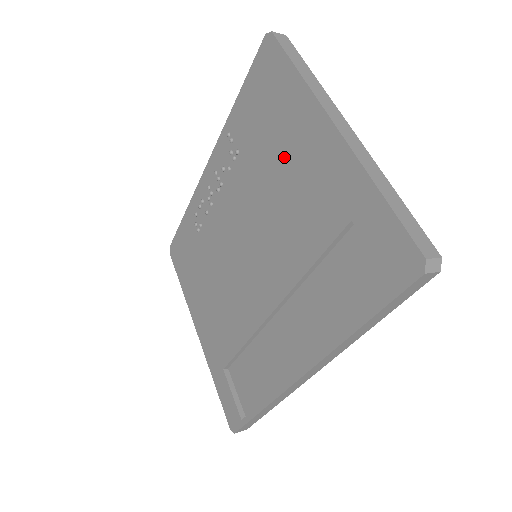
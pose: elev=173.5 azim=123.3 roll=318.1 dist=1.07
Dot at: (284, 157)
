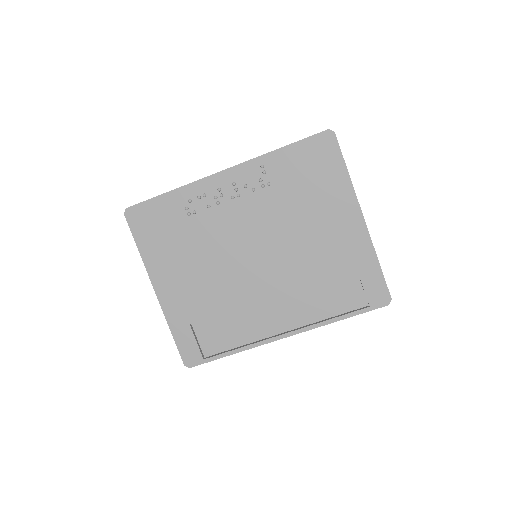
Dot at: (317, 213)
